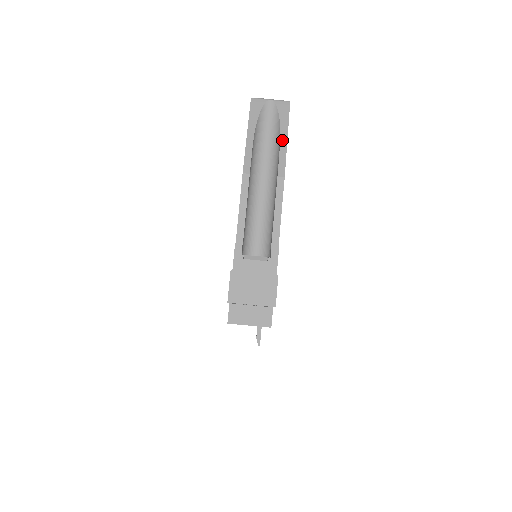
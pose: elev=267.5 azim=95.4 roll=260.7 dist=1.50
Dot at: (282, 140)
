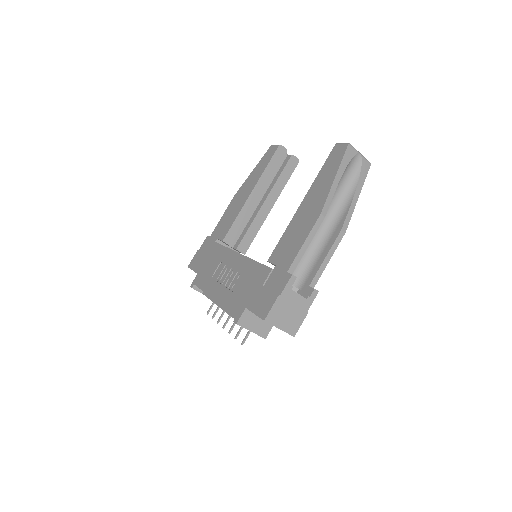
Dot at: (355, 197)
